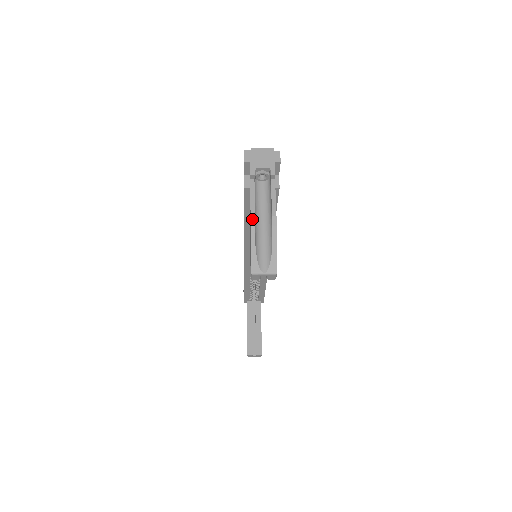
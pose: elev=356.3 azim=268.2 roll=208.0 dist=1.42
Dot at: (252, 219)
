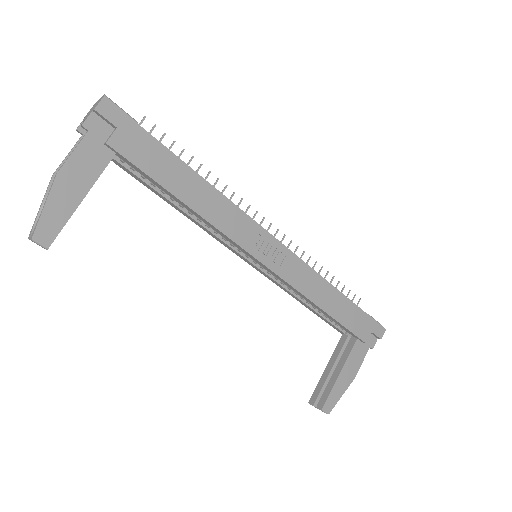
Dot at: (51, 178)
